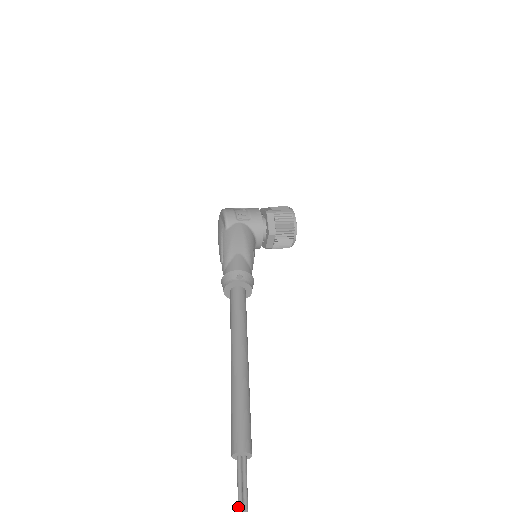
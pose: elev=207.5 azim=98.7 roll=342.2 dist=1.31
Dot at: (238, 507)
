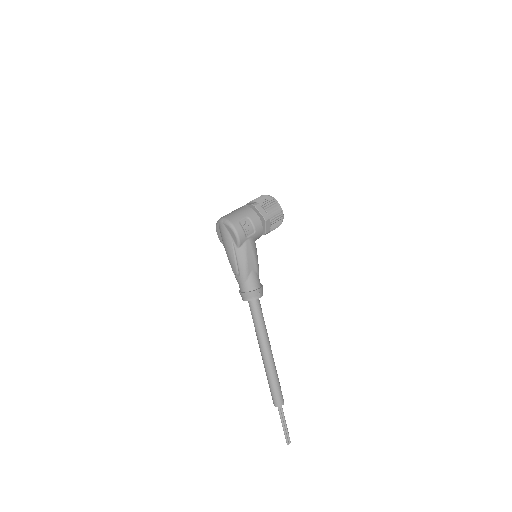
Dot at: (283, 427)
